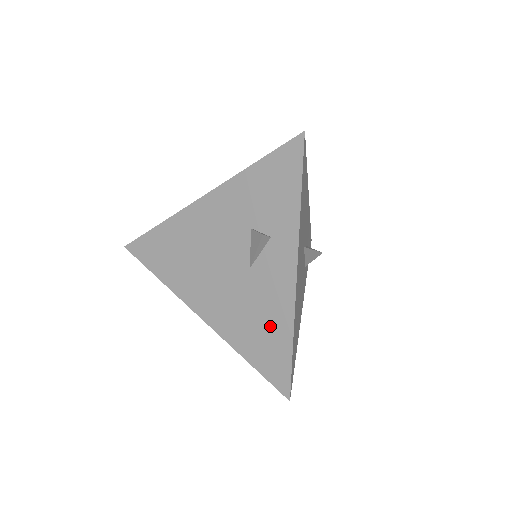
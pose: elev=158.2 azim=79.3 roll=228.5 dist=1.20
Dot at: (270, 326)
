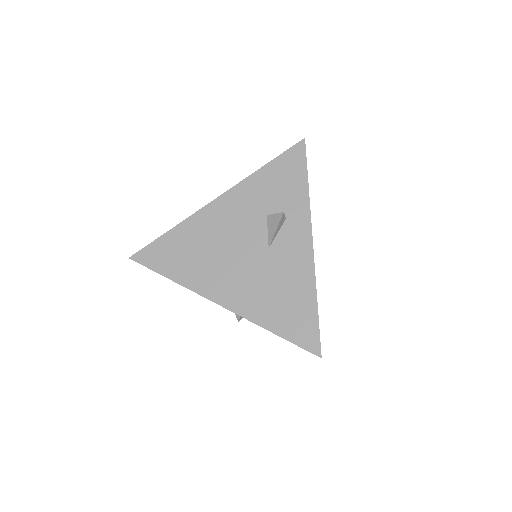
Dot at: (294, 294)
